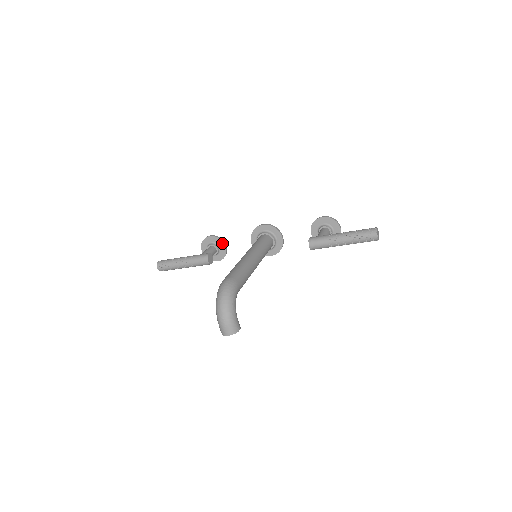
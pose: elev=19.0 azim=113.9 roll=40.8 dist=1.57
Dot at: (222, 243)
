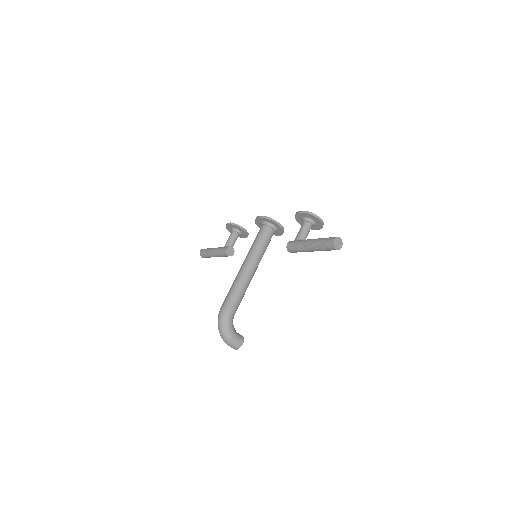
Dot at: (239, 228)
